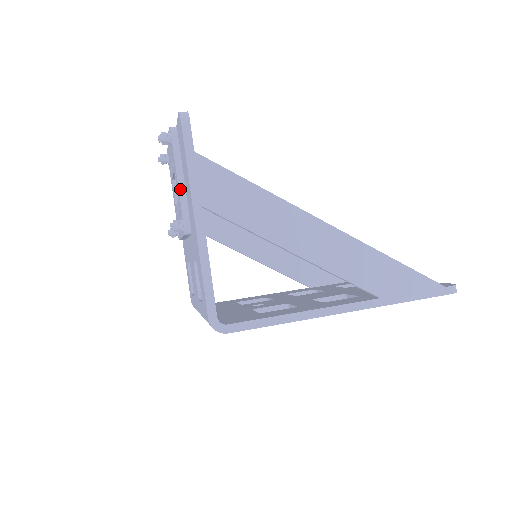
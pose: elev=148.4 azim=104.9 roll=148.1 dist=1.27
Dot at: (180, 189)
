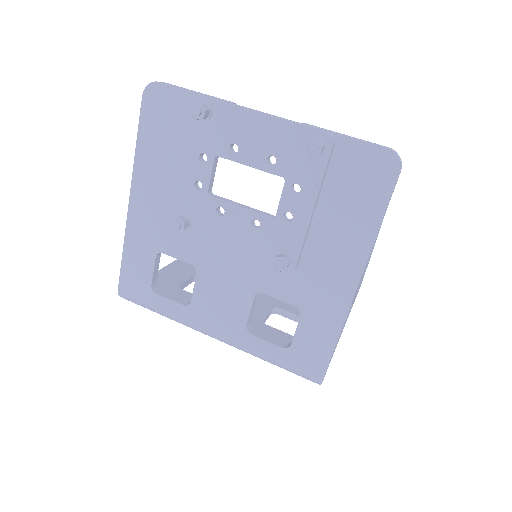
Dot at: (310, 222)
